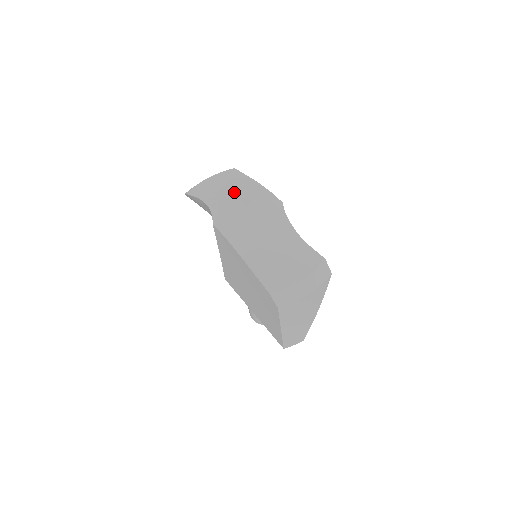
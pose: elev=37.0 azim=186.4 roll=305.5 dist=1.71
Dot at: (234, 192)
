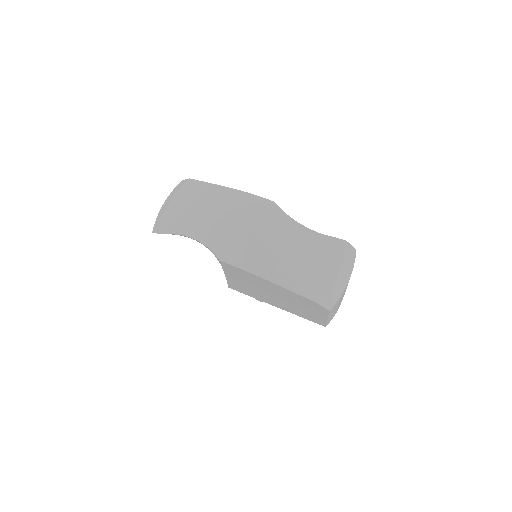
Dot at: (217, 213)
